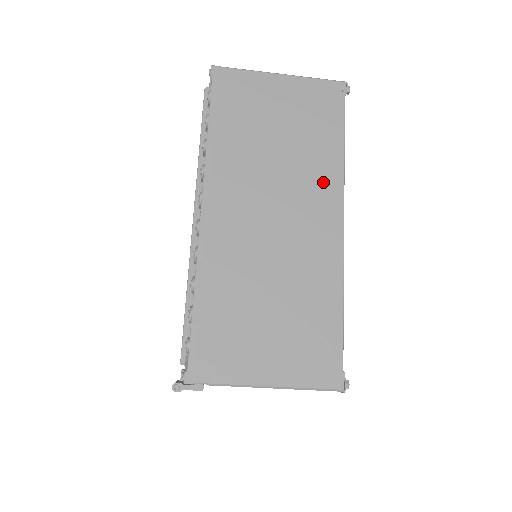
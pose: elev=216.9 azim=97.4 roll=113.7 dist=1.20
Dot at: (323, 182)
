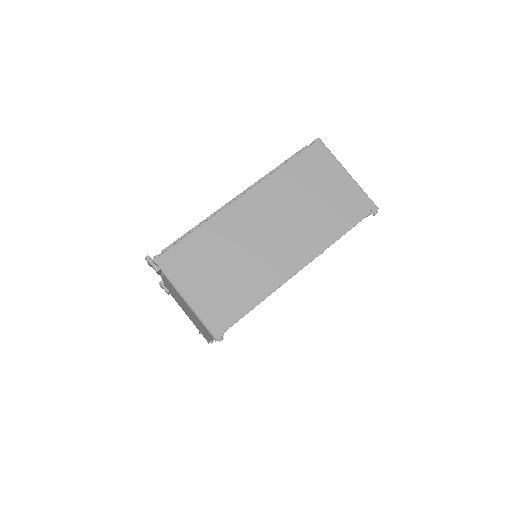
Dot at: (312, 241)
